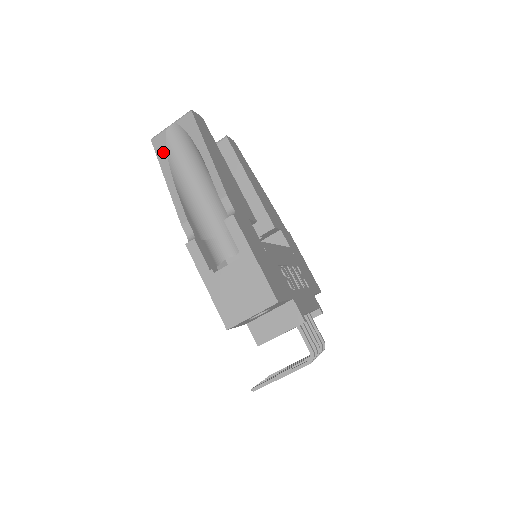
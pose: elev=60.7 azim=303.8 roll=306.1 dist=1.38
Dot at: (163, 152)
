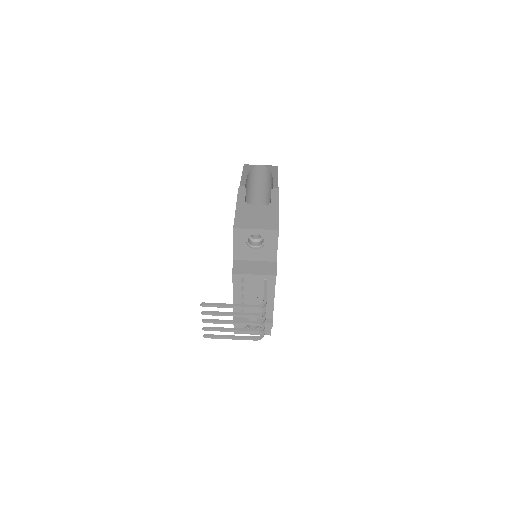
Dot at: (249, 168)
